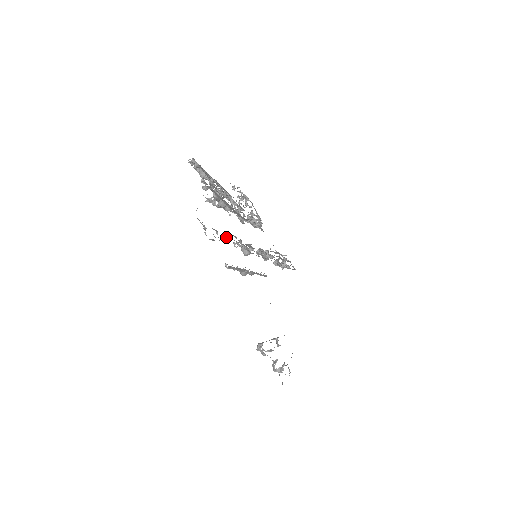
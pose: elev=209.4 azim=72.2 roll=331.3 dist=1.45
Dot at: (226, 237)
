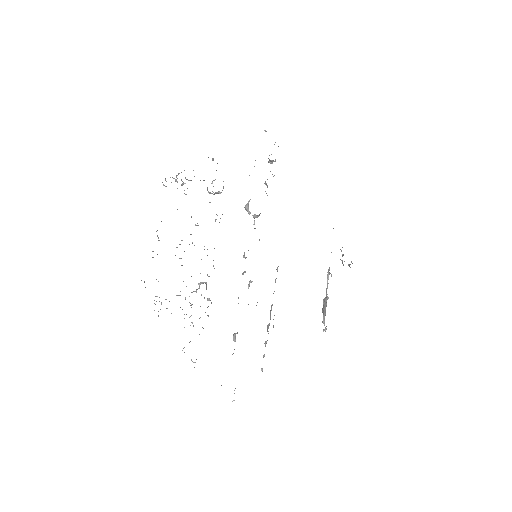
Dot at: occluded
